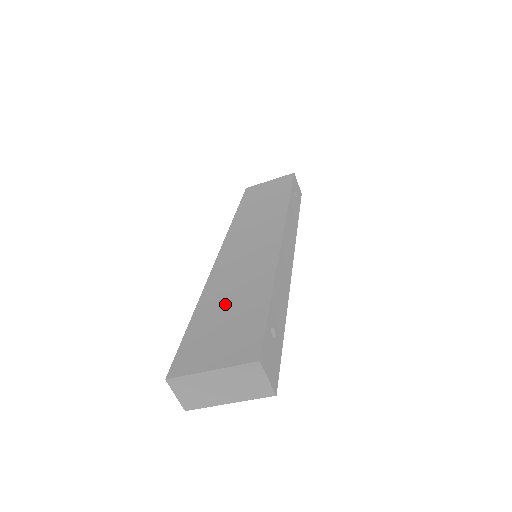
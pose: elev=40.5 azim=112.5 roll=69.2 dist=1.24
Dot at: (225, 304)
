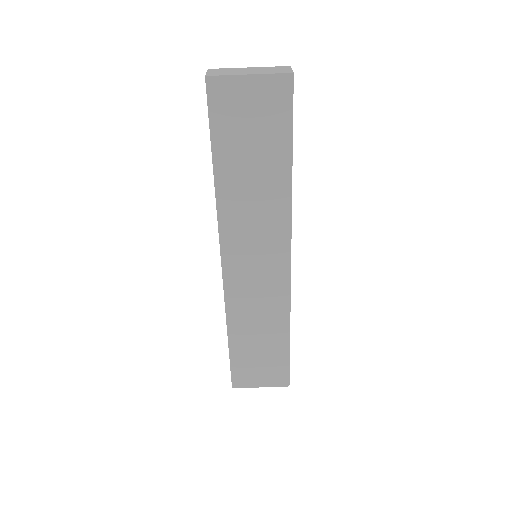
Dot at: occluded
